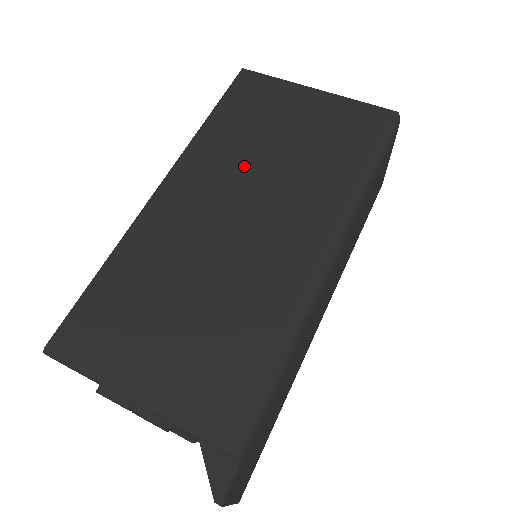
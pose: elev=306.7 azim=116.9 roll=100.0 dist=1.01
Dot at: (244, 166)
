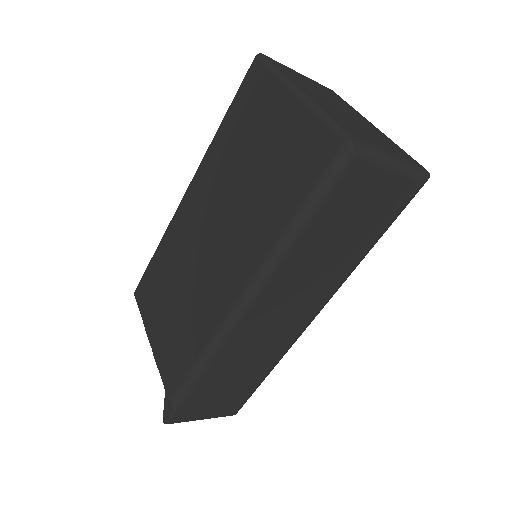
Dot at: (225, 187)
